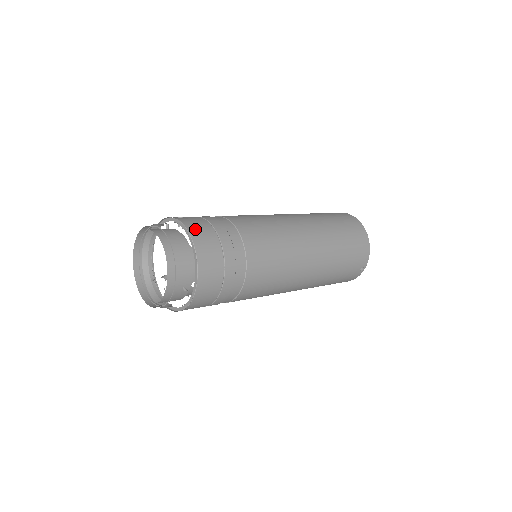
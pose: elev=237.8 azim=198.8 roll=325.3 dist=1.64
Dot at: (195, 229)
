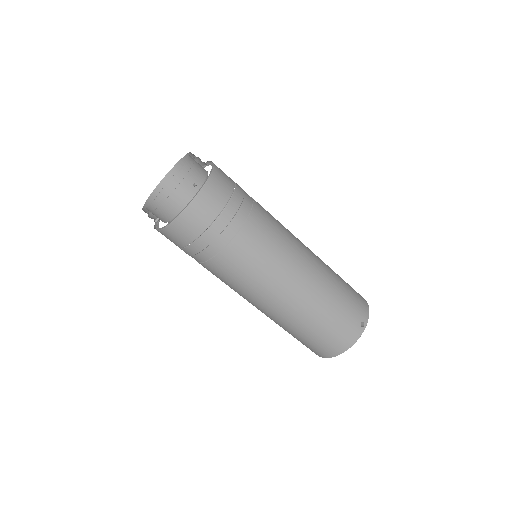
Dot at: occluded
